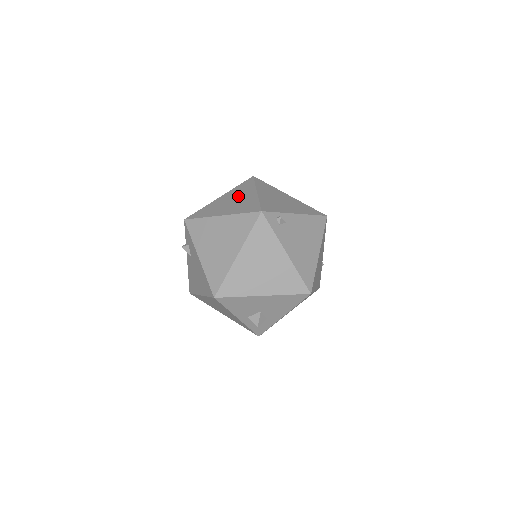
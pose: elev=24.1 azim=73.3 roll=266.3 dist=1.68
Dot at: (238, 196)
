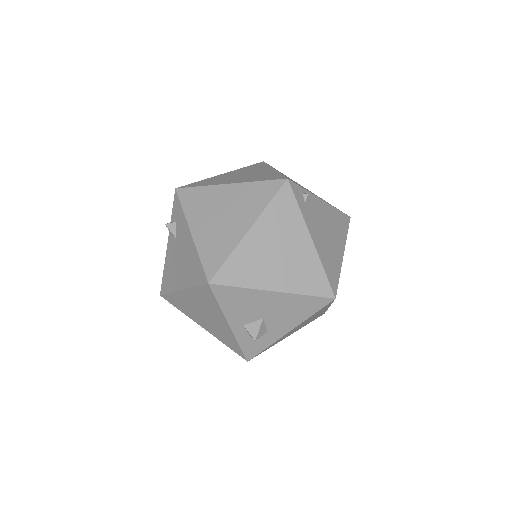
Dot at: (249, 172)
